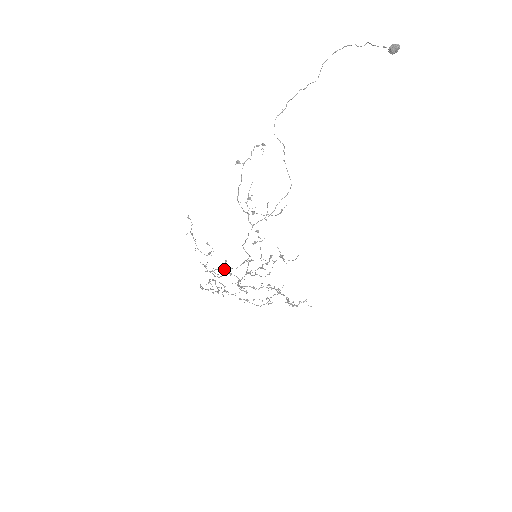
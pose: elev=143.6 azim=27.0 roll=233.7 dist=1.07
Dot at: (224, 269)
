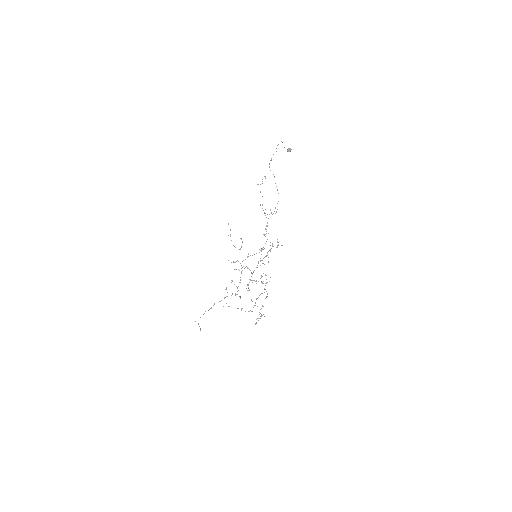
Dot at: (252, 255)
